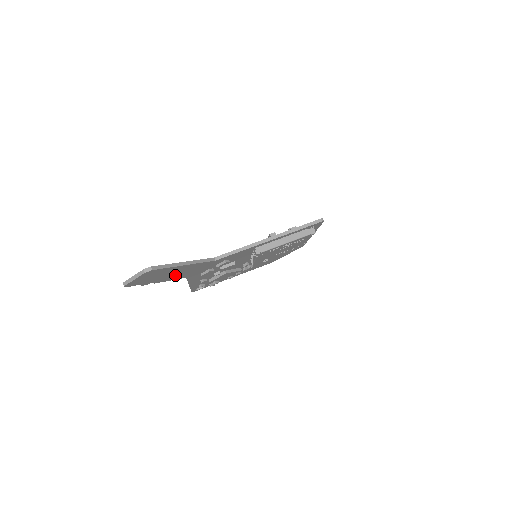
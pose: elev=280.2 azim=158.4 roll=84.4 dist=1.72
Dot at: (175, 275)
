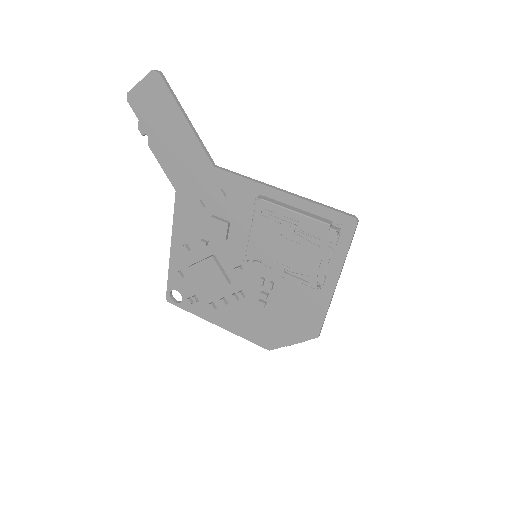
Dot at: (170, 151)
